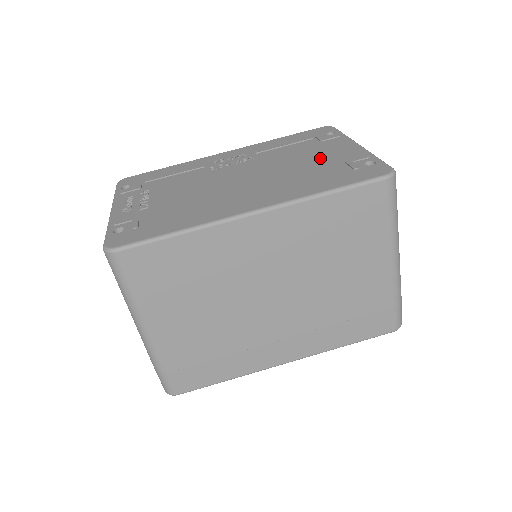
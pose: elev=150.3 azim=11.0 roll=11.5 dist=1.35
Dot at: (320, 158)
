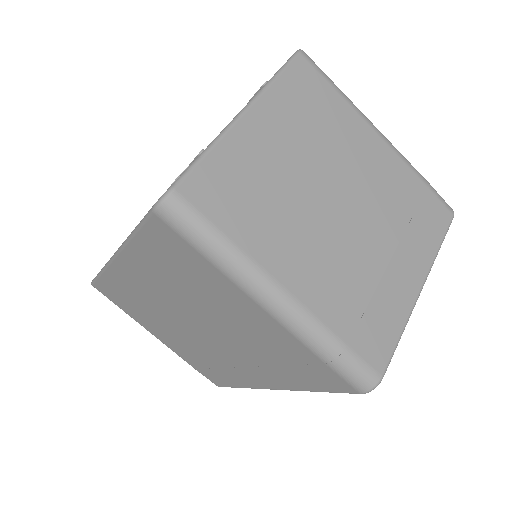
Dot at: occluded
